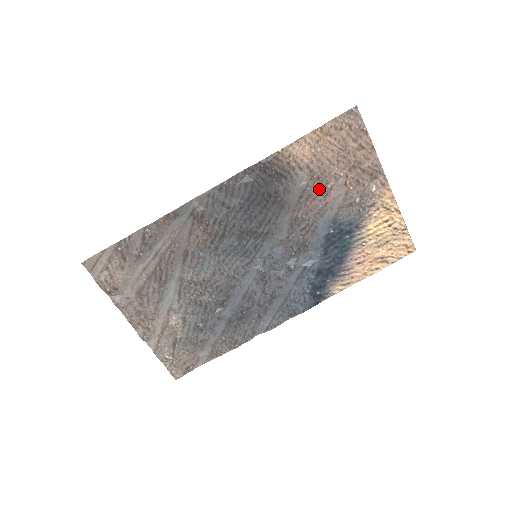
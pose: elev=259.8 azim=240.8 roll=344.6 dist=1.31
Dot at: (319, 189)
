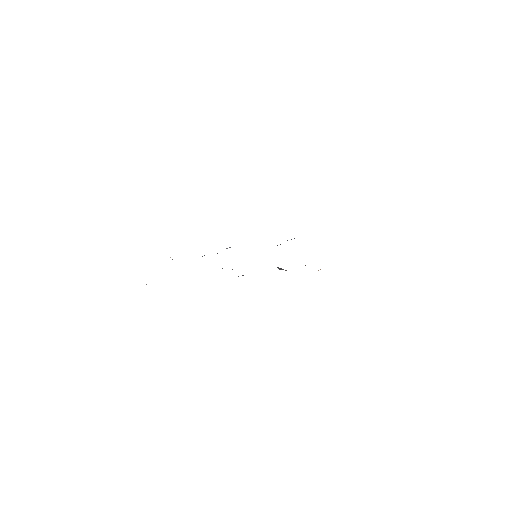
Dot at: occluded
